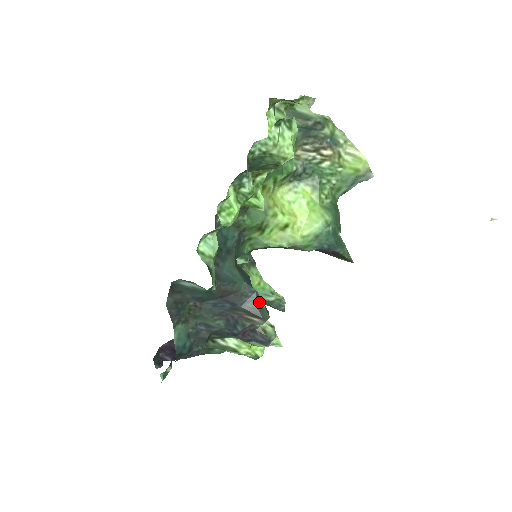
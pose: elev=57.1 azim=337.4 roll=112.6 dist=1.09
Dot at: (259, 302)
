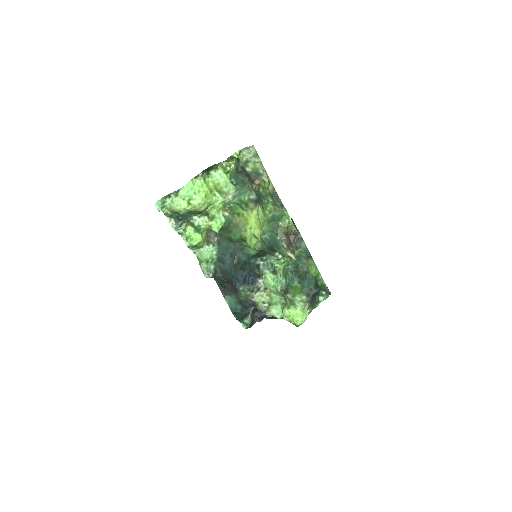
Dot at: (238, 286)
